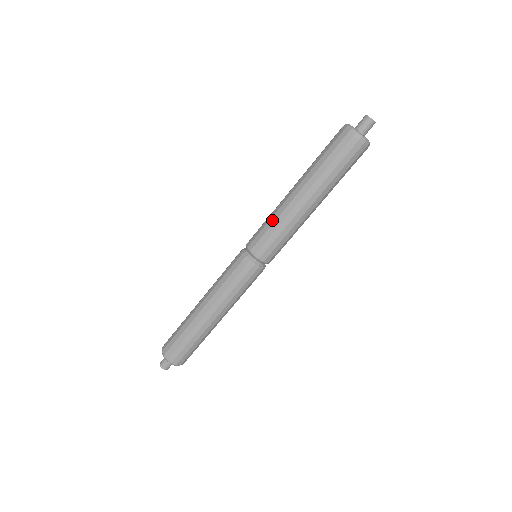
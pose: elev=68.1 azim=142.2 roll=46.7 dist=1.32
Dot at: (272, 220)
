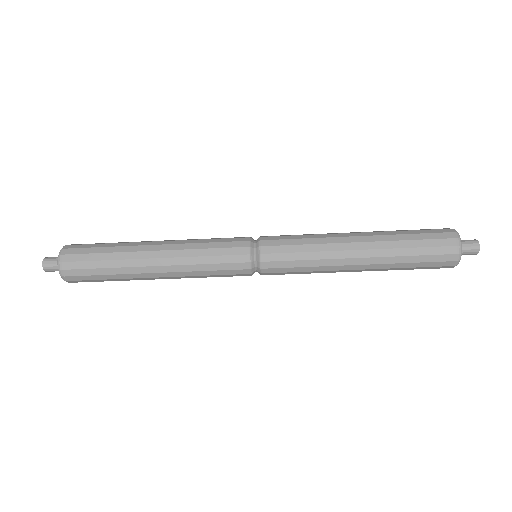
Dot at: (311, 269)
